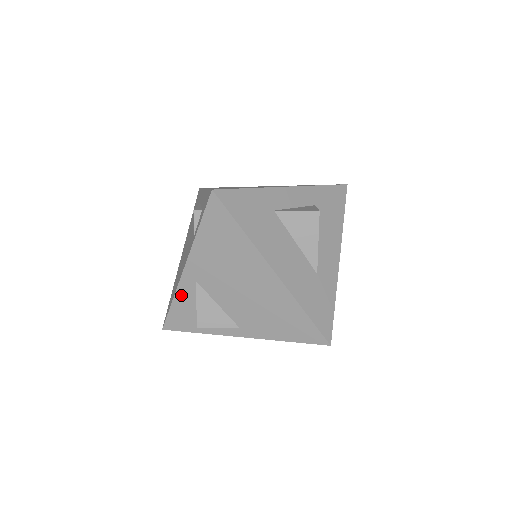
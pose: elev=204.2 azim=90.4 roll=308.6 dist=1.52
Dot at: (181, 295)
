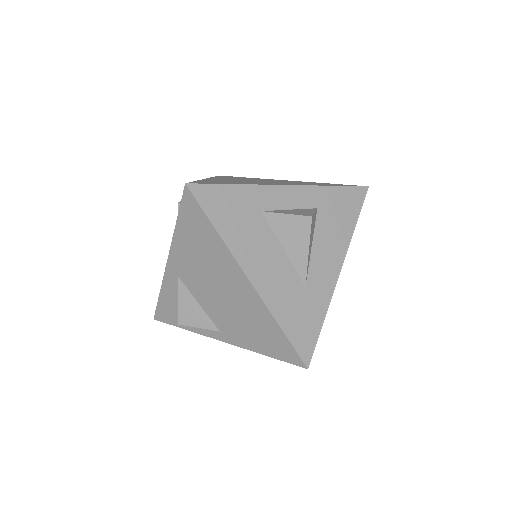
Dot at: (166, 288)
